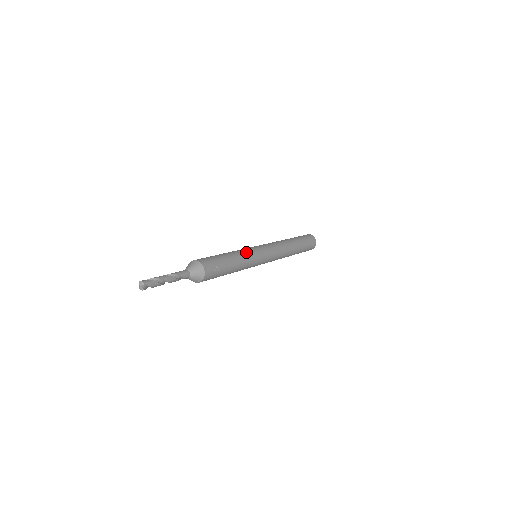
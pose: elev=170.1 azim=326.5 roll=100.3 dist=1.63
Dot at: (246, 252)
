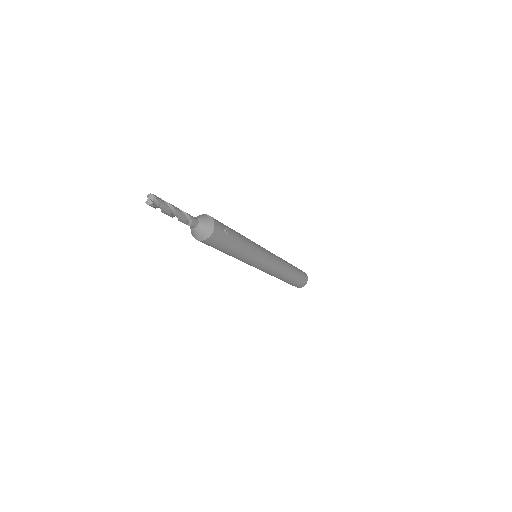
Dot at: occluded
